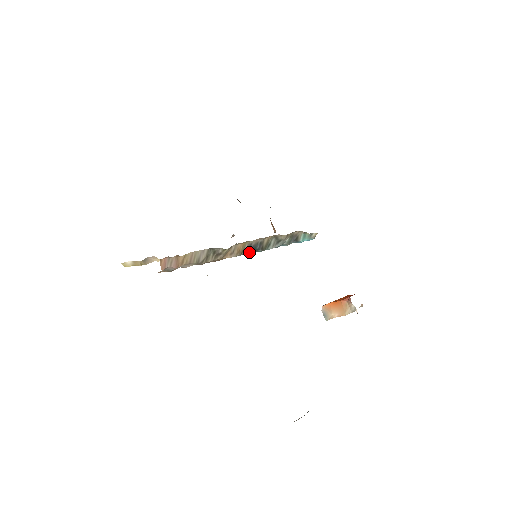
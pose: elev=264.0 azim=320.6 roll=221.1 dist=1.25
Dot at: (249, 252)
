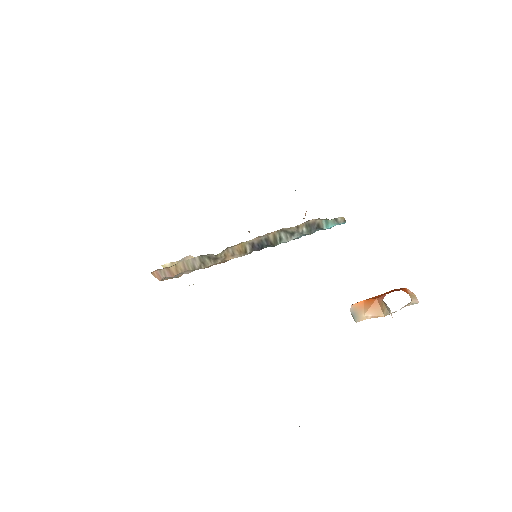
Dot at: (258, 249)
